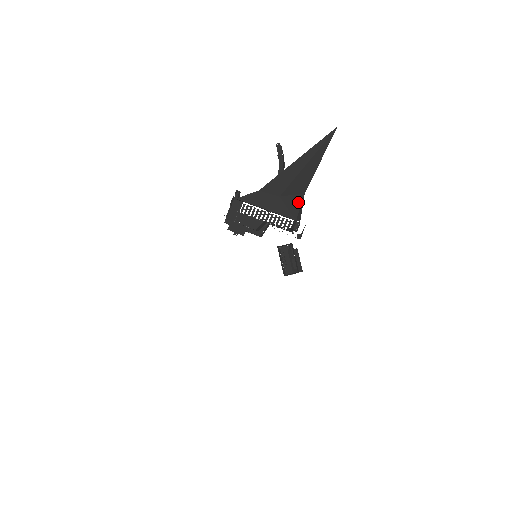
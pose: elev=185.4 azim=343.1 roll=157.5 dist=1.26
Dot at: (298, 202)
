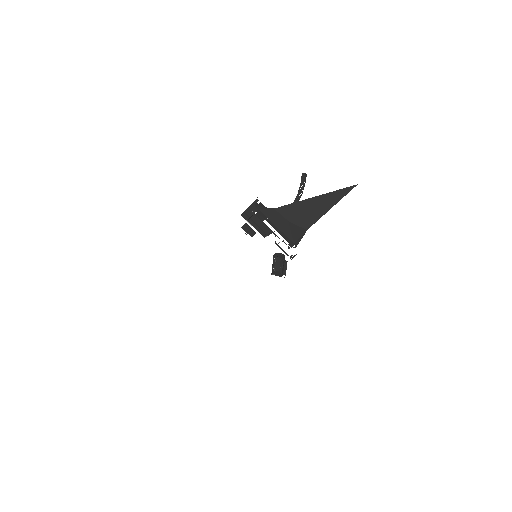
Dot at: (300, 233)
